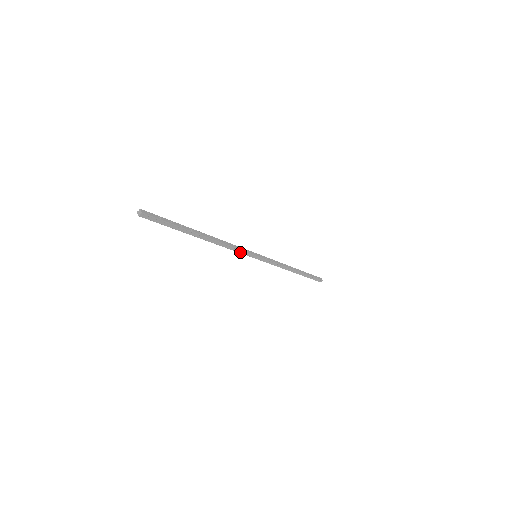
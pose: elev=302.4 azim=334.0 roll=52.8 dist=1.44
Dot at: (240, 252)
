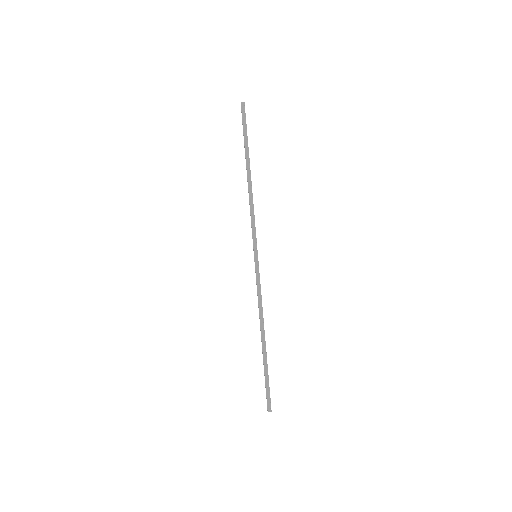
Dot at: (253, 228)
